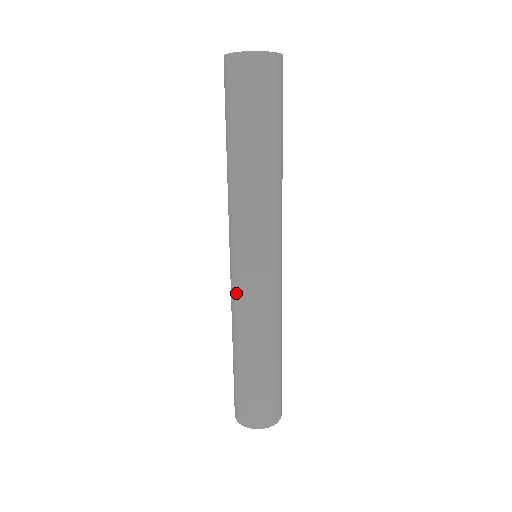
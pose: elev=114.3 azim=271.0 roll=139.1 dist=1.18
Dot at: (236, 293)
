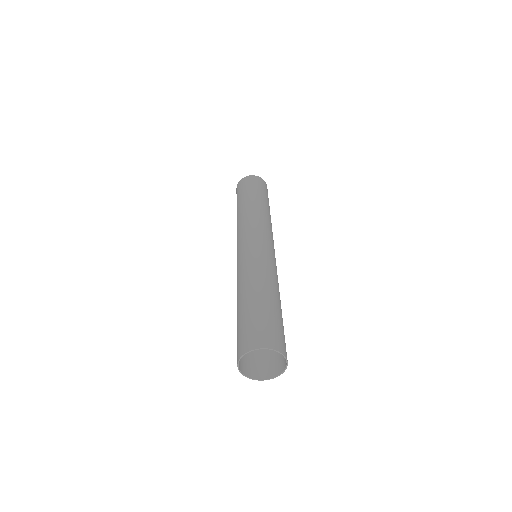
Dot at: (241, 262)
